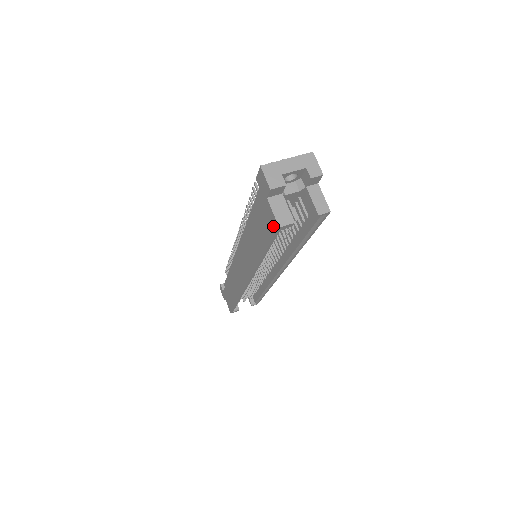
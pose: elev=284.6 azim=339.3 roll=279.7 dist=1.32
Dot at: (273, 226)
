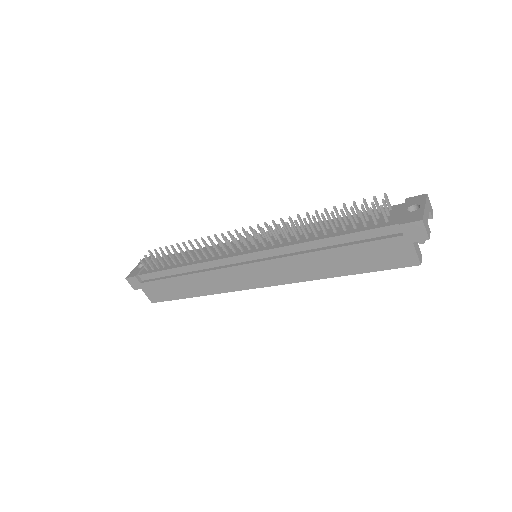
Dot at: (407, 262)
